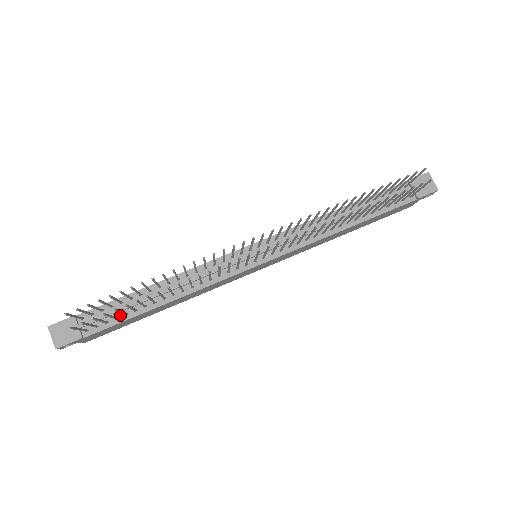
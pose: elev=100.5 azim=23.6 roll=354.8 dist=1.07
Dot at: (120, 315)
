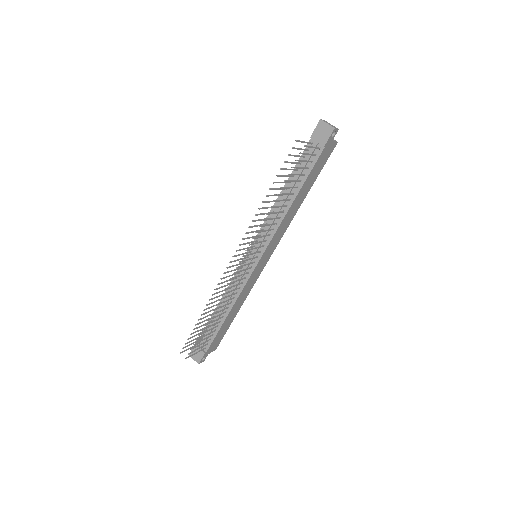
Dot at: (213, 332)
